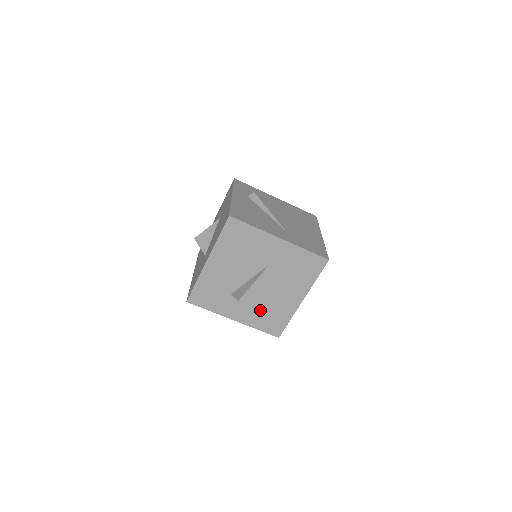
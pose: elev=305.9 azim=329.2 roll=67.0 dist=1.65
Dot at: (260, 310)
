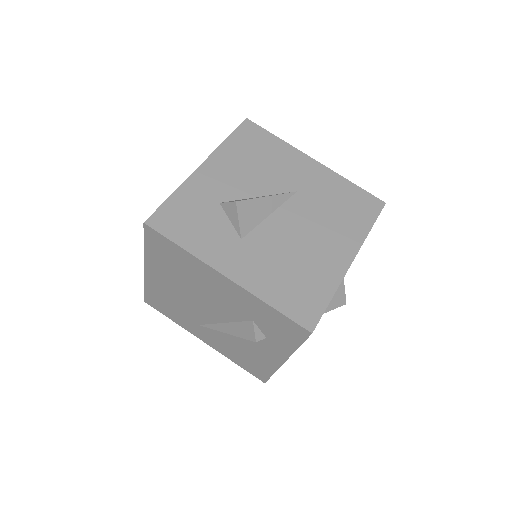
Dot at: (278, 265)
